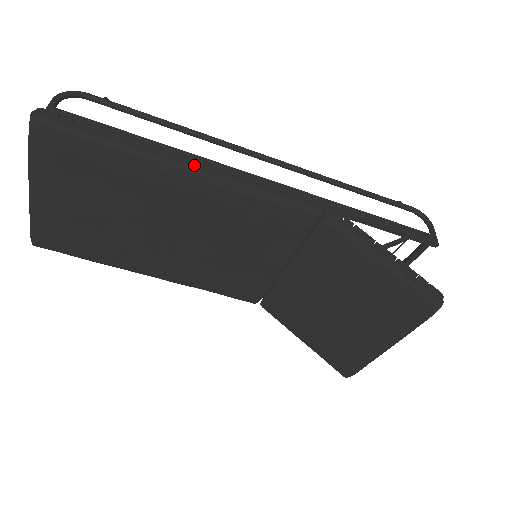
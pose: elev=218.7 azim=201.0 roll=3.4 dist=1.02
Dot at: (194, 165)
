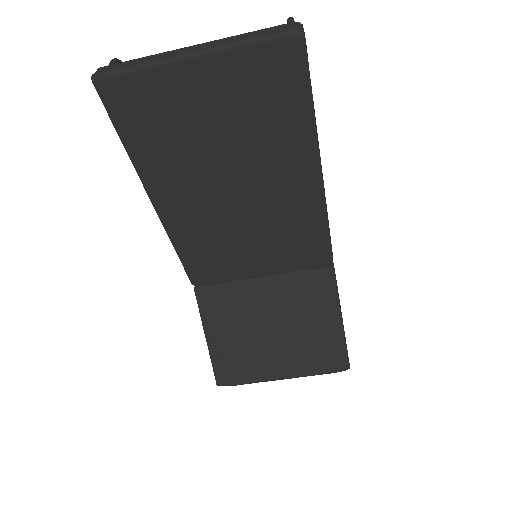
Dot at: occluded
